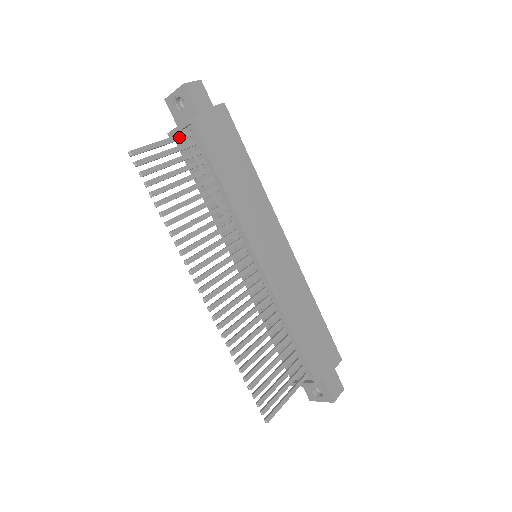
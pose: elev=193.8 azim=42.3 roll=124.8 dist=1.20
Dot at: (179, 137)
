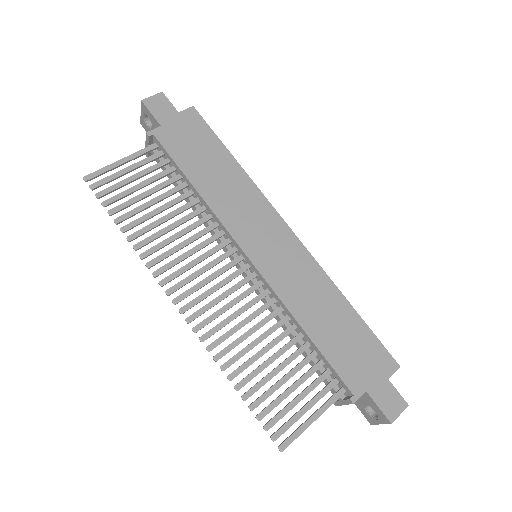
Dot at: (141, 152)
